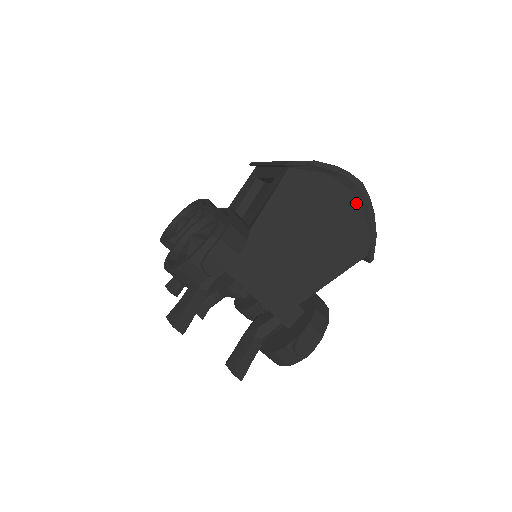
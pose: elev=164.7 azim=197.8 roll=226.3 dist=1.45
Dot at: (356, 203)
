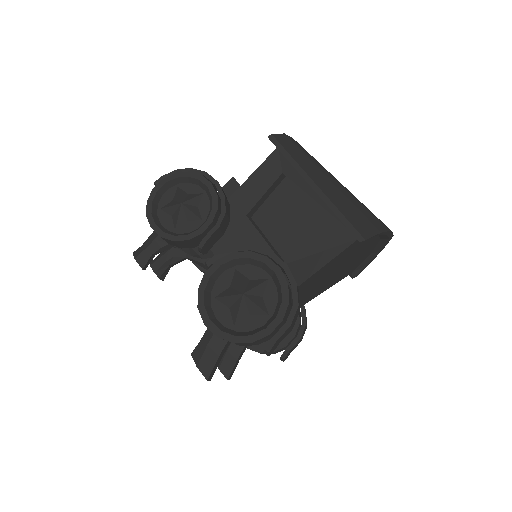
Dot at: (376, 245)
